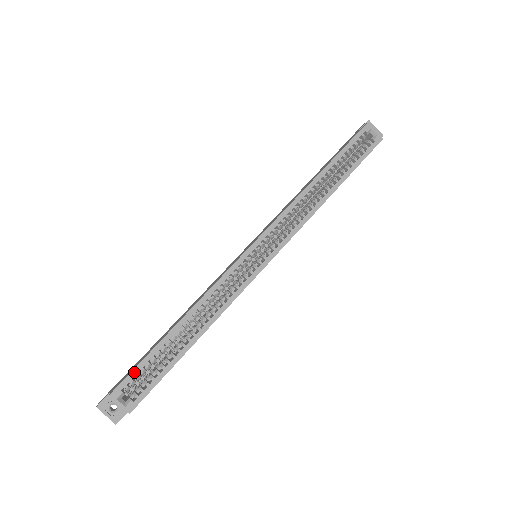
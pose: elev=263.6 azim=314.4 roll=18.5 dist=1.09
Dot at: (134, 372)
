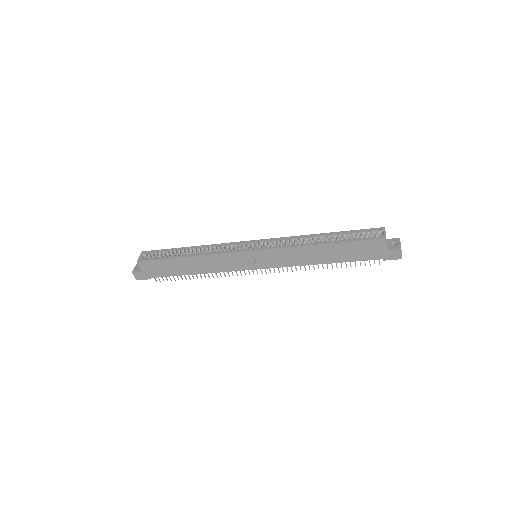
Dot at: (157, 251)
